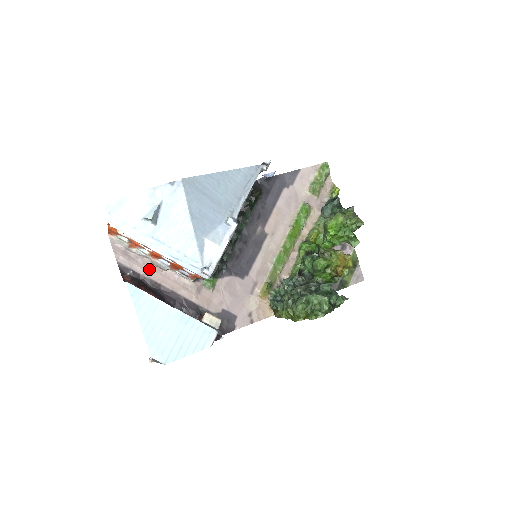
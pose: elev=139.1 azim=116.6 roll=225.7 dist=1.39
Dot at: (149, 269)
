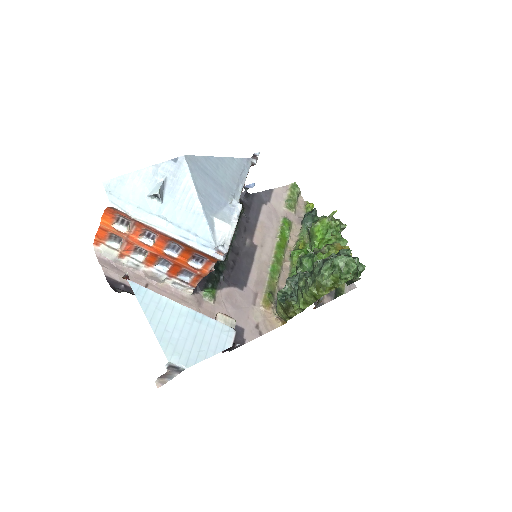
Dot at: (142, 282)
